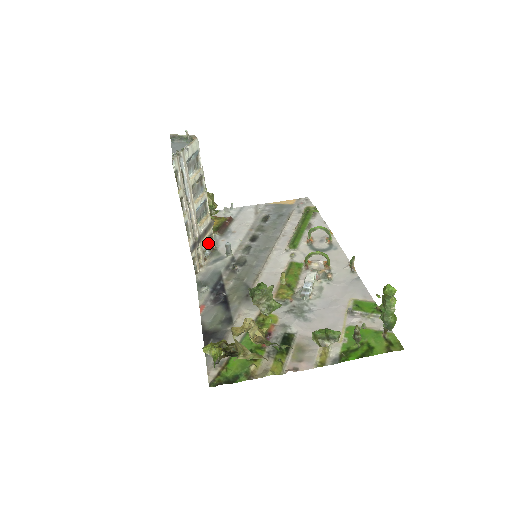
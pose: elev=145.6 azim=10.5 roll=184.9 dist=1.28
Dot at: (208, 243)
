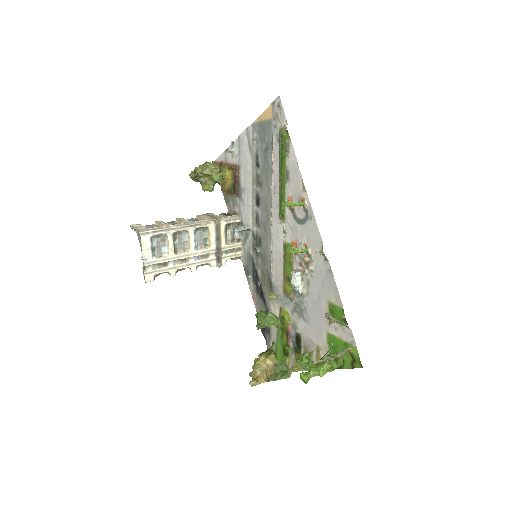
Dot at: (230, 230)
